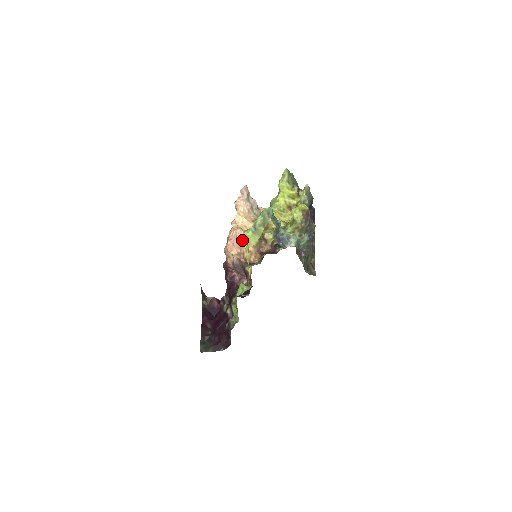
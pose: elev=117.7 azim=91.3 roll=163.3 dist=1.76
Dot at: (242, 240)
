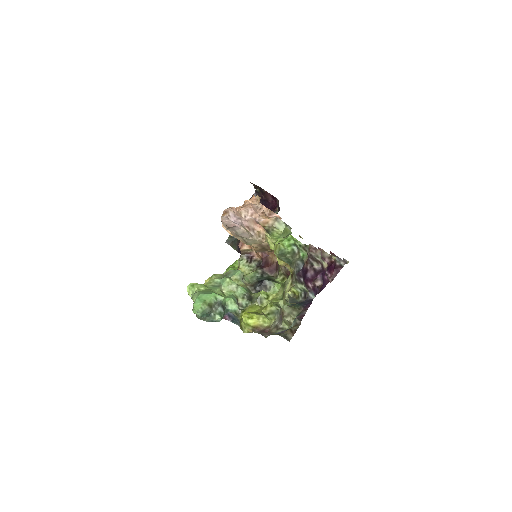
Dot at: occluded
